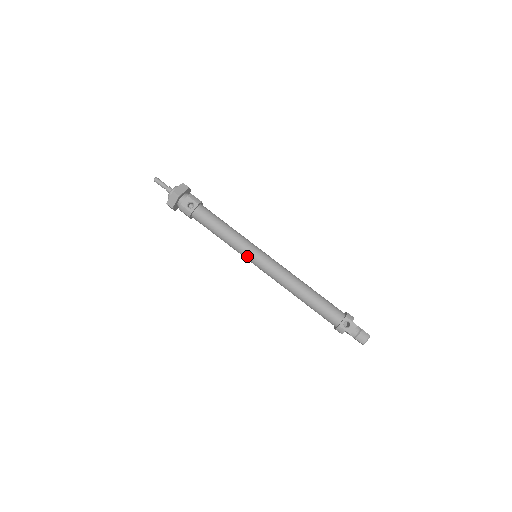
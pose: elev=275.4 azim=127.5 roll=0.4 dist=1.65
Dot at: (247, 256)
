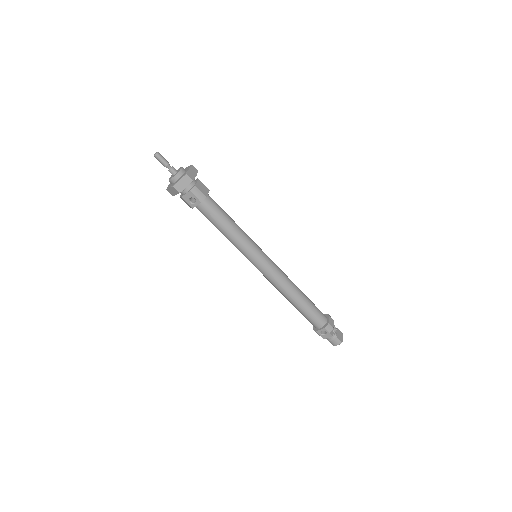
Dot at: (246, 257)
